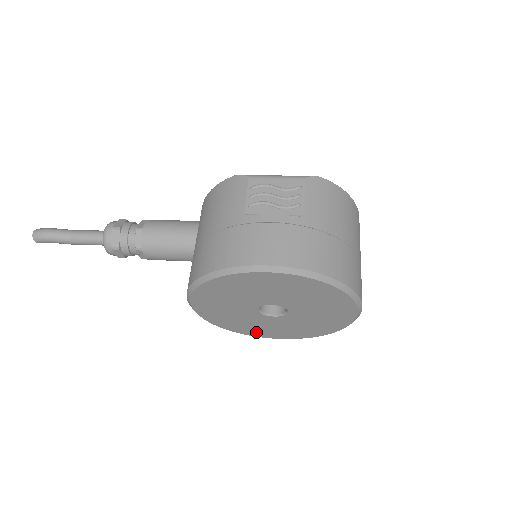
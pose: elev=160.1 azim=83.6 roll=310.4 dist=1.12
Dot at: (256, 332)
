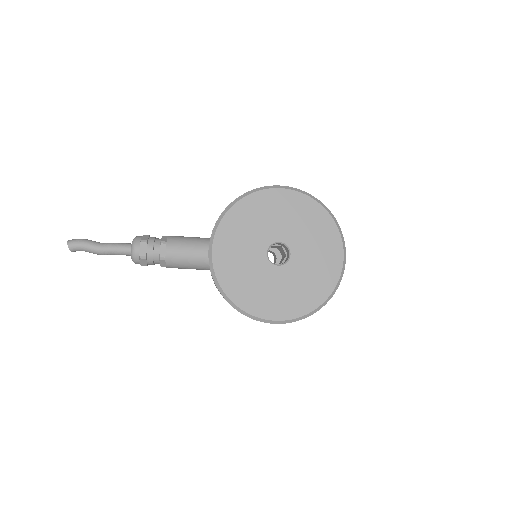
Dot at: (259, 305)
